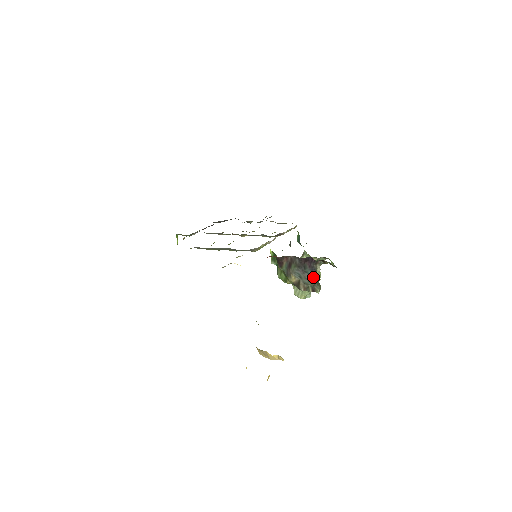
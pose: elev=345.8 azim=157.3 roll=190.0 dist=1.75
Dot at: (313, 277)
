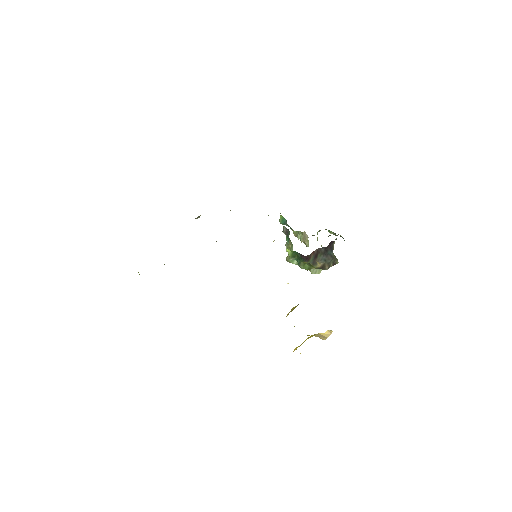
Dot at: (333, 255)
